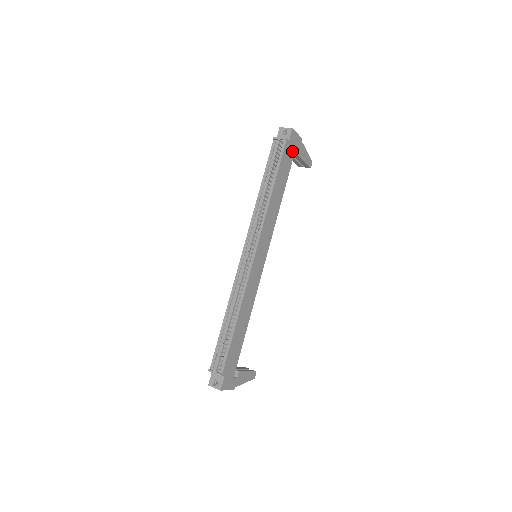
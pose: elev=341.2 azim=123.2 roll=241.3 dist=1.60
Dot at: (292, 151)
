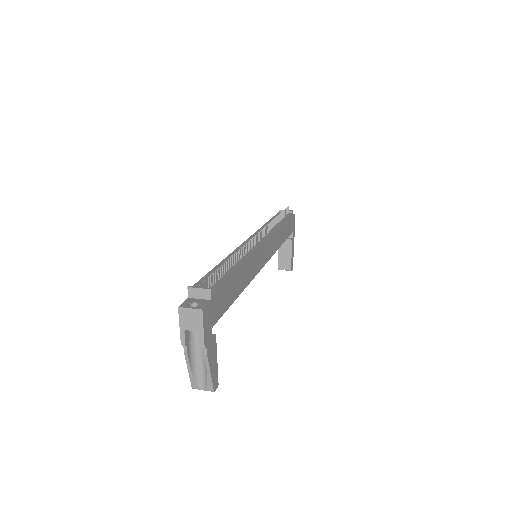
Dot at: (291, 229)
